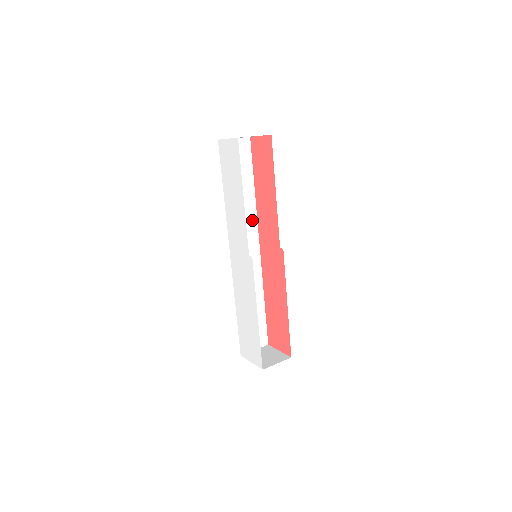
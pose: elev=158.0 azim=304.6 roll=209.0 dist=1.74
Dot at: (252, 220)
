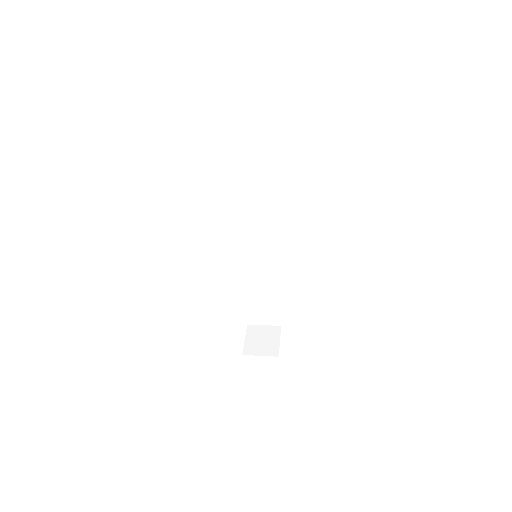
Dot at: (270, 213)
